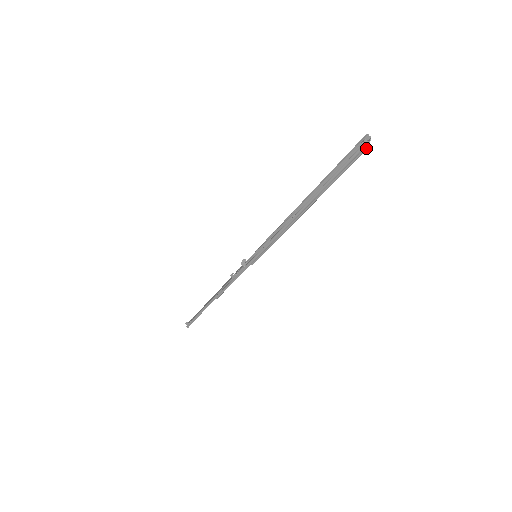
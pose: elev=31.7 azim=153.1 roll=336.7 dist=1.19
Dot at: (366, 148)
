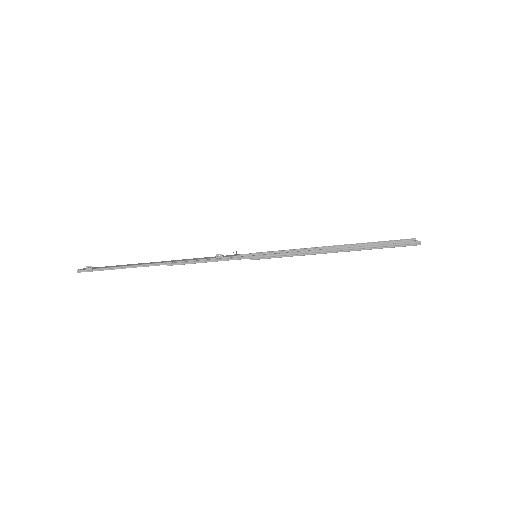
Dot at: (420, 244)
